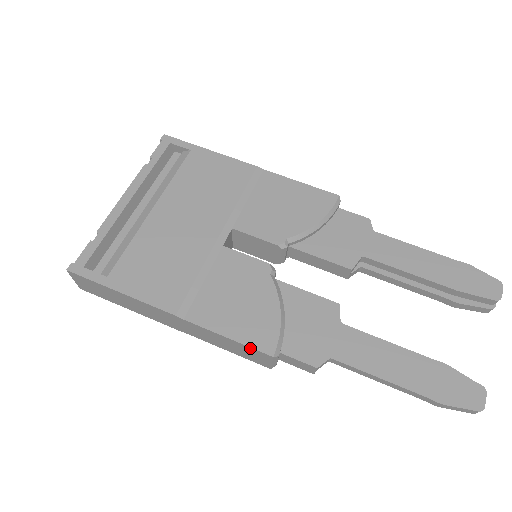
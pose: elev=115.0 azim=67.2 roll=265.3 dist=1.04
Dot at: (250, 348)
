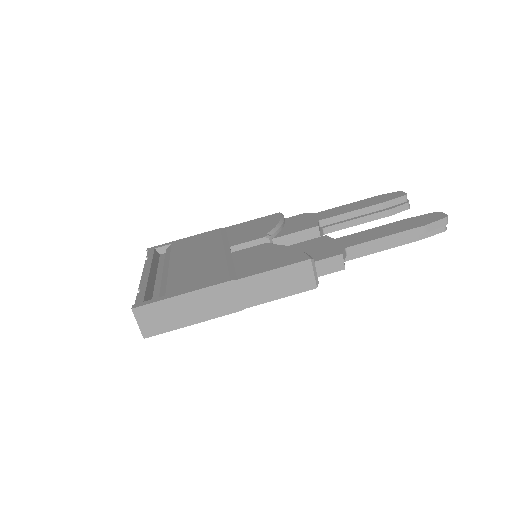
Dot at: (293, 266)
